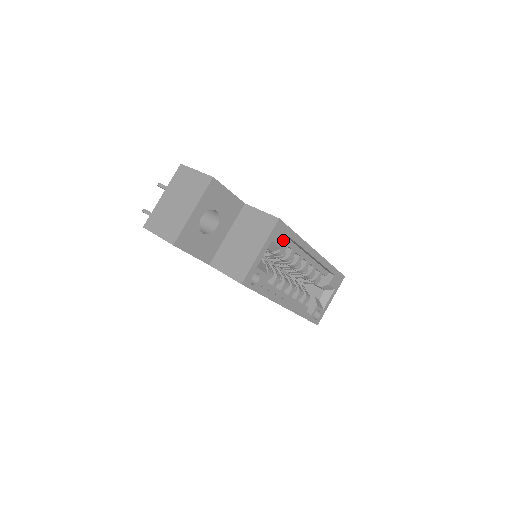
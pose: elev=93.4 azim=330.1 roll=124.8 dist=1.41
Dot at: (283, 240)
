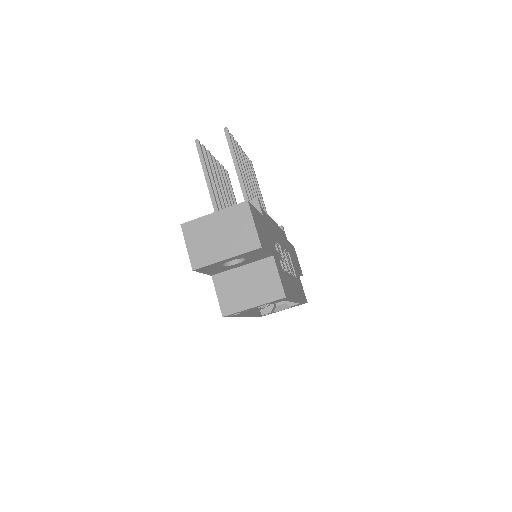
Dot at: (277, 302)
